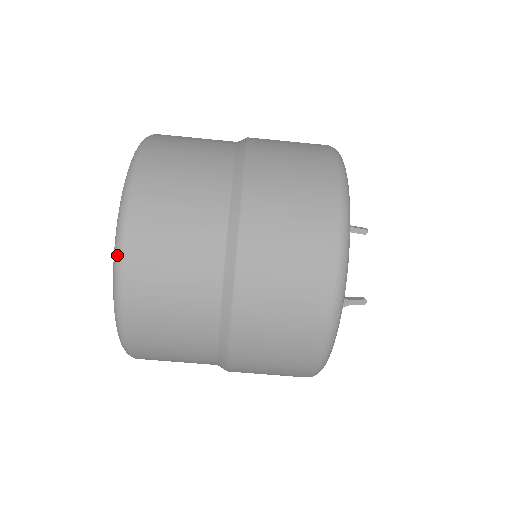
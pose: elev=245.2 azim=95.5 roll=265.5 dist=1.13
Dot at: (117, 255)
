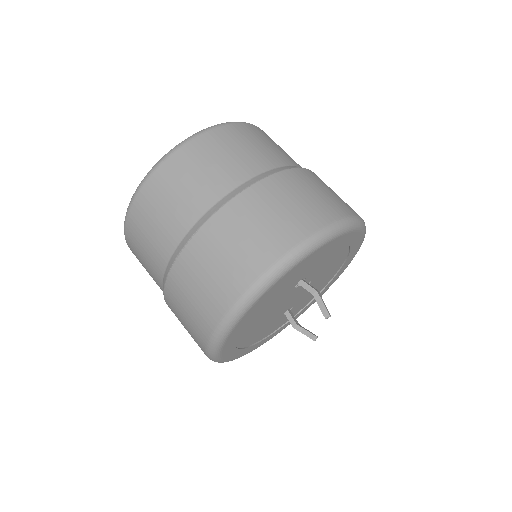
Dot at: occluded
